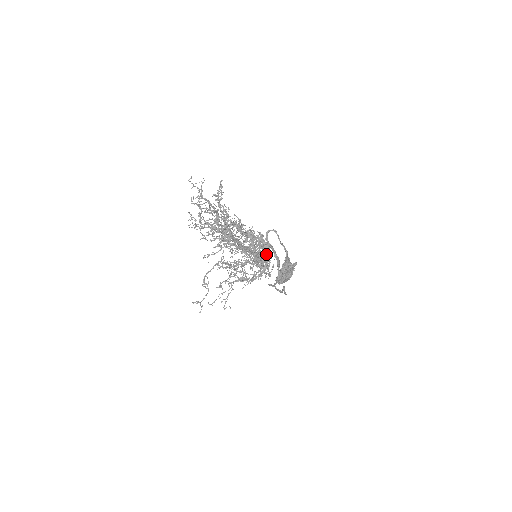
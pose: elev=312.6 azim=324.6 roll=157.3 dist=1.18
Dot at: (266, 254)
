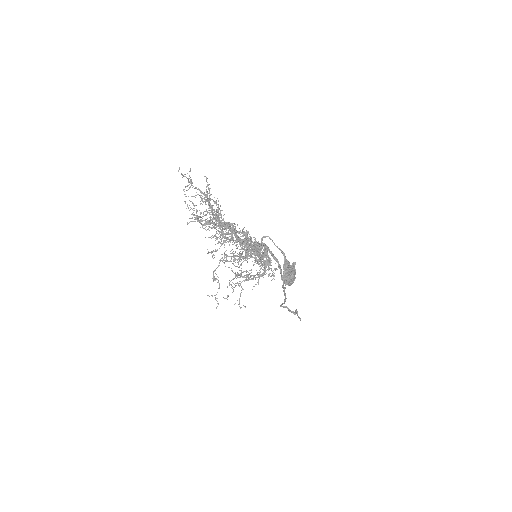
Dot at: (264, 251)
